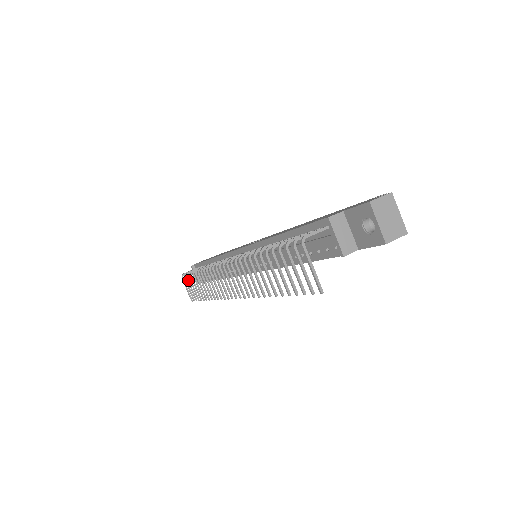
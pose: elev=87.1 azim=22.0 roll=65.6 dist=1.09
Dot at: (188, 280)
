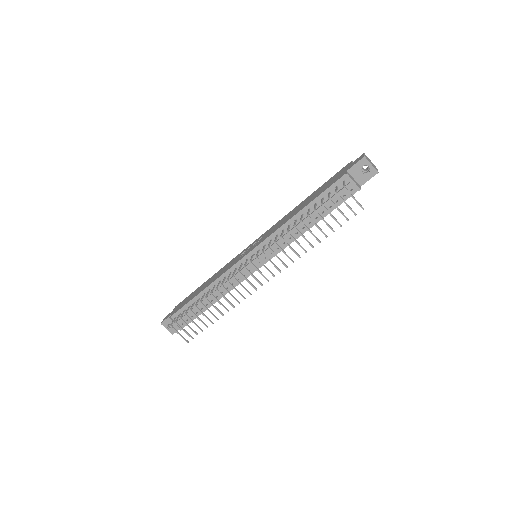
Dot at: (184, 322)
